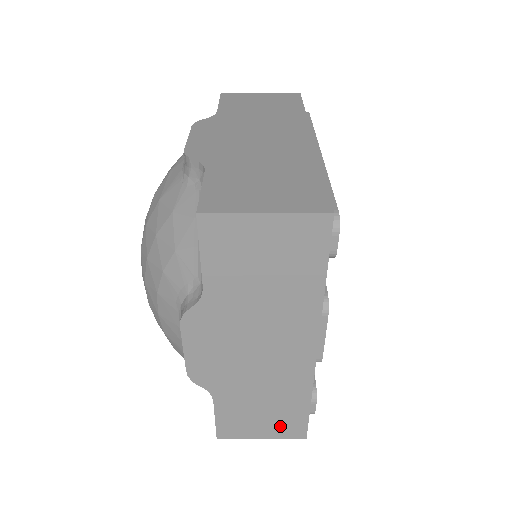
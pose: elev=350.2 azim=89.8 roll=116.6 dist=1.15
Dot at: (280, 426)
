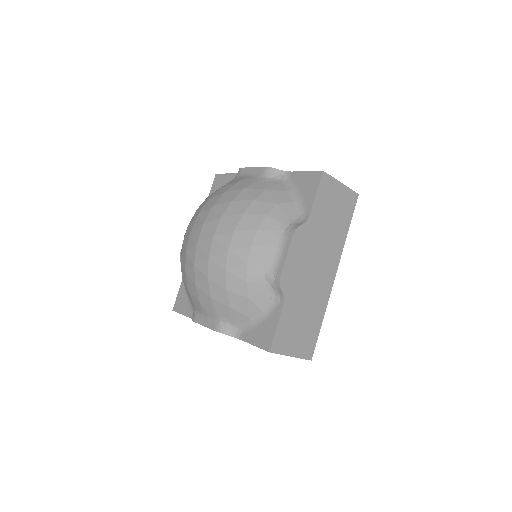
Dot at: (304, 344)
